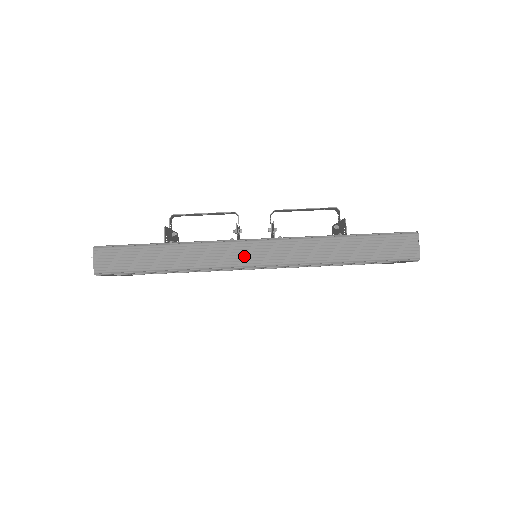
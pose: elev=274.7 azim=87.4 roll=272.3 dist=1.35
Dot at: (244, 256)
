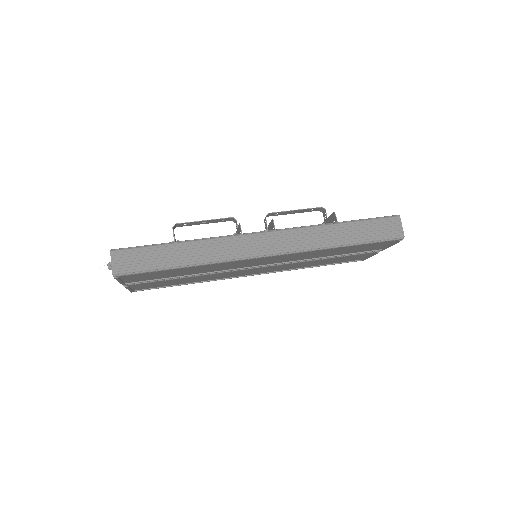
Dot at: (253, 247)
